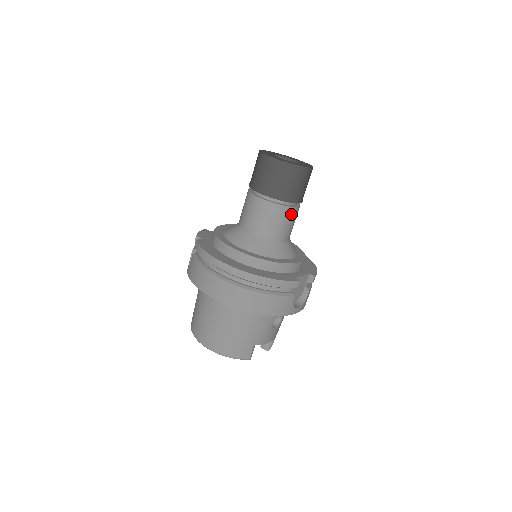
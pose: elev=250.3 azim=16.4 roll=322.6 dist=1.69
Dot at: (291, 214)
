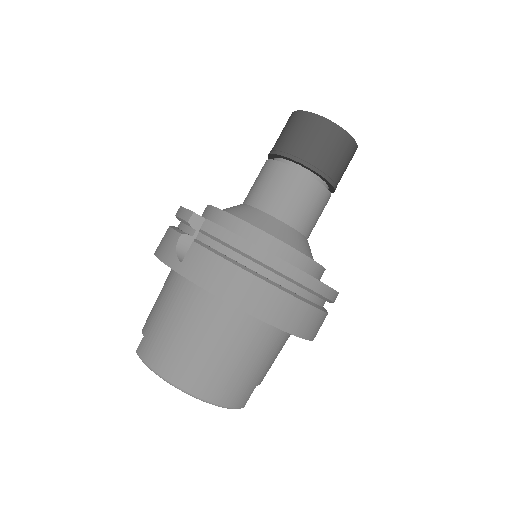
Dot at: (326, 204)
